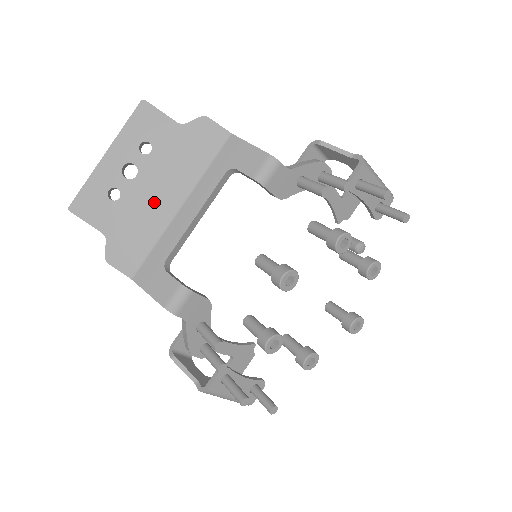
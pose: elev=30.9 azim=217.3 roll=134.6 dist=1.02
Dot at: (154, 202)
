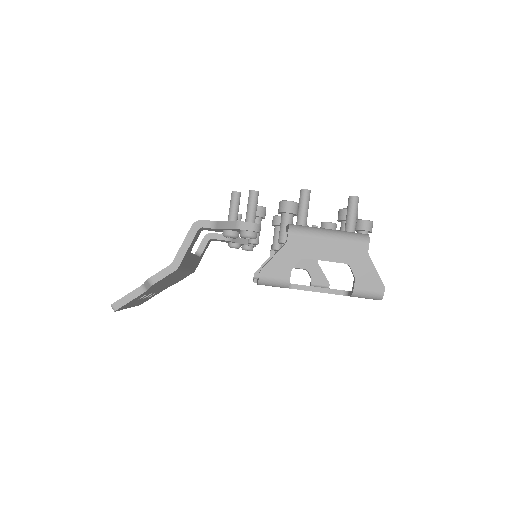
Dot at: occluded
